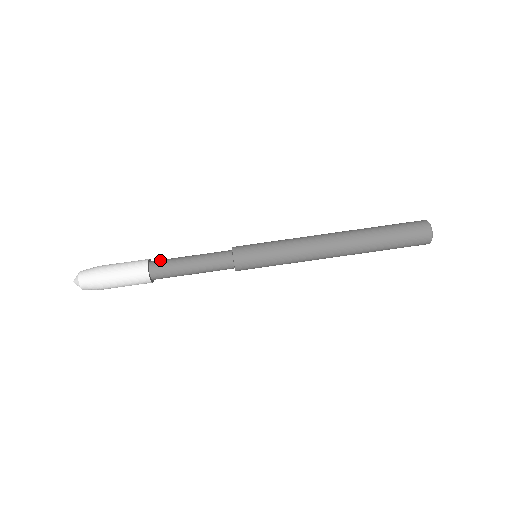
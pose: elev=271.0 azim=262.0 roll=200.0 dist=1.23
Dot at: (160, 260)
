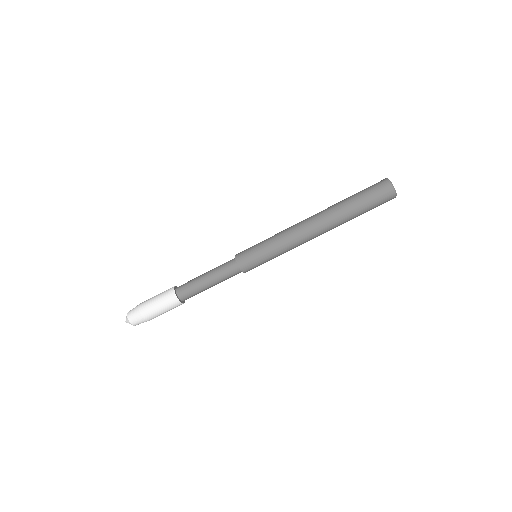
Dot at: occluded
